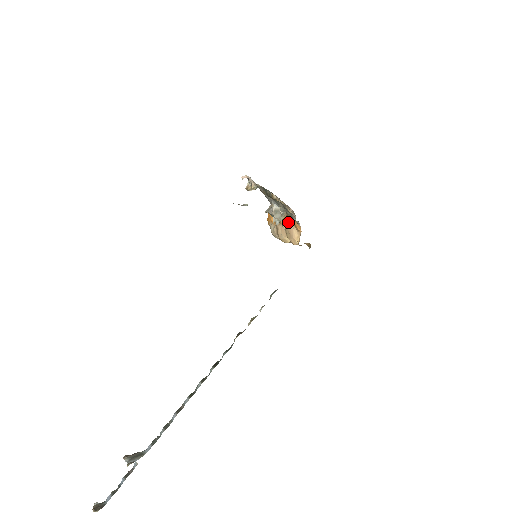
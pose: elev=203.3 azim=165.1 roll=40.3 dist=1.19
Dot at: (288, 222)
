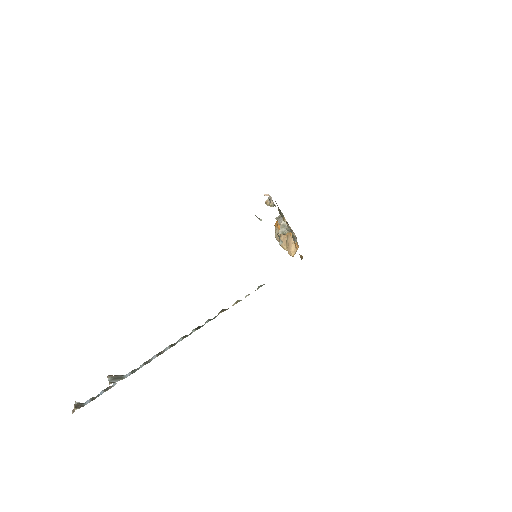
Dot at: (290, 236)
